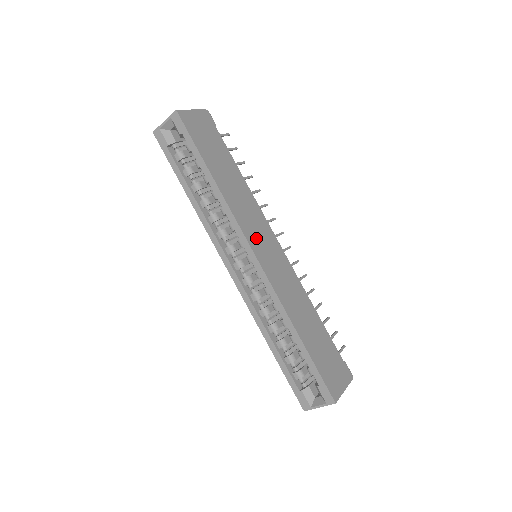
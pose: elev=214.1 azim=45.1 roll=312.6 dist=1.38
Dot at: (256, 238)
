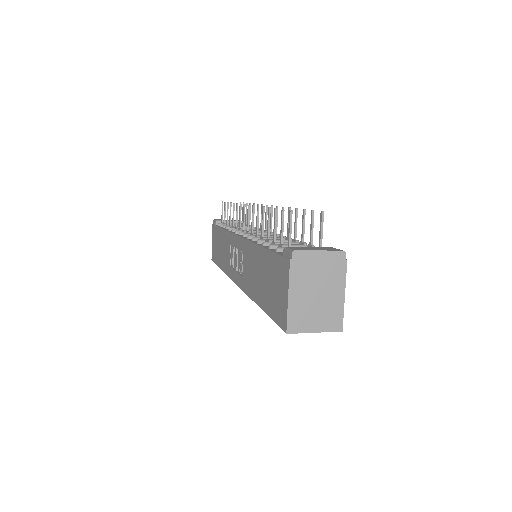
Dot at: occluded
